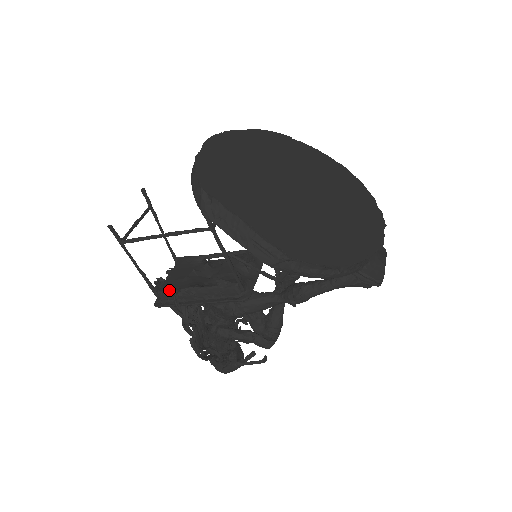
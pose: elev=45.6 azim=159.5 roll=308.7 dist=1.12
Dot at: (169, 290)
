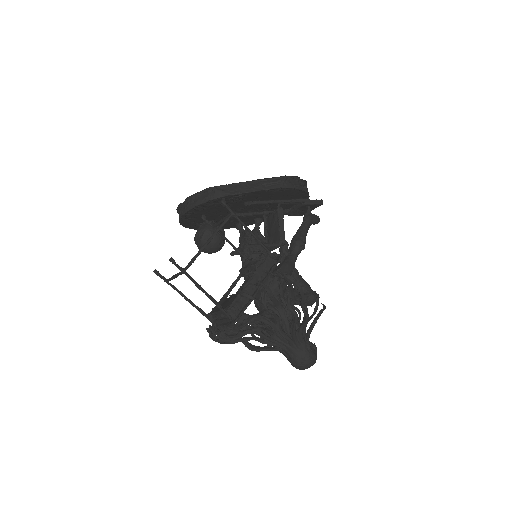
Dot at: (234, 300)
